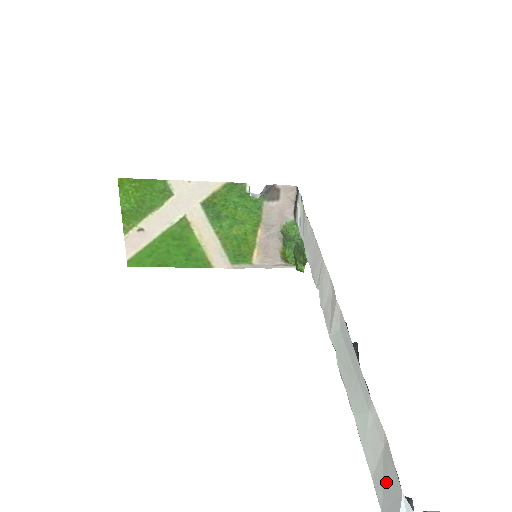
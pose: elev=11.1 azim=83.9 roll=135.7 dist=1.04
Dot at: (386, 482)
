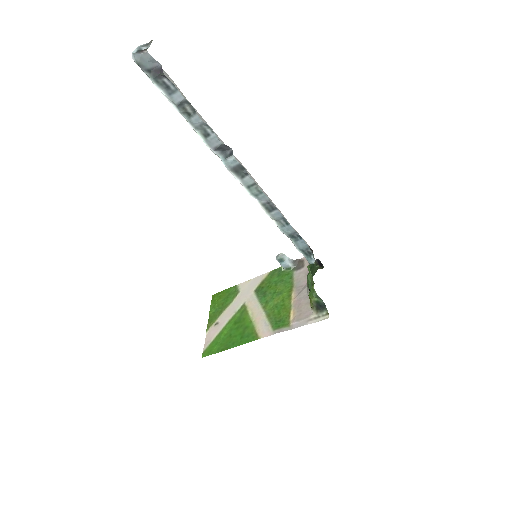
Dot at: occluded
